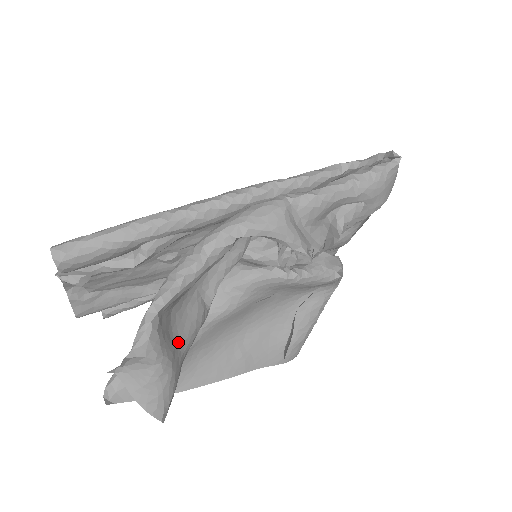
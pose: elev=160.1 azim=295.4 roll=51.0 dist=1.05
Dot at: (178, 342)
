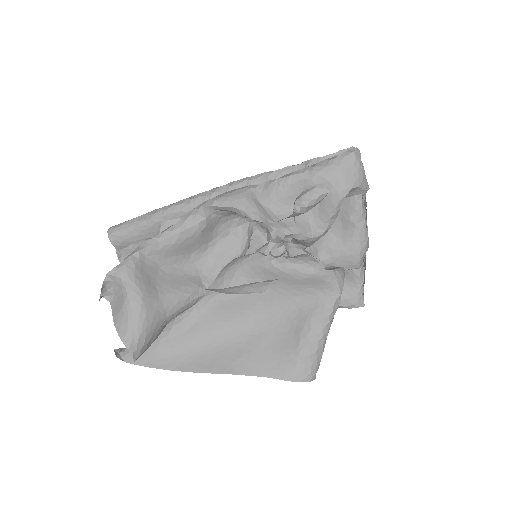
Dot at: (160, 291)
